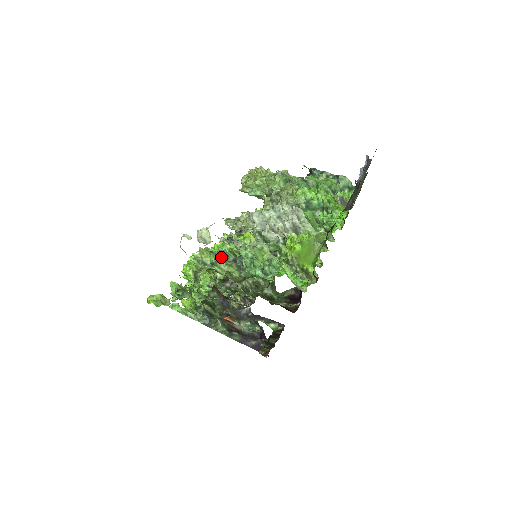
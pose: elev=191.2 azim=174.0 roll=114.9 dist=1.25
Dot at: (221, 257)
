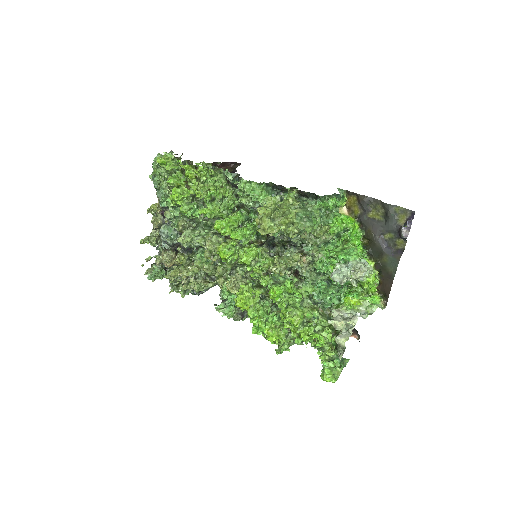
Dot at: (318, 313)
